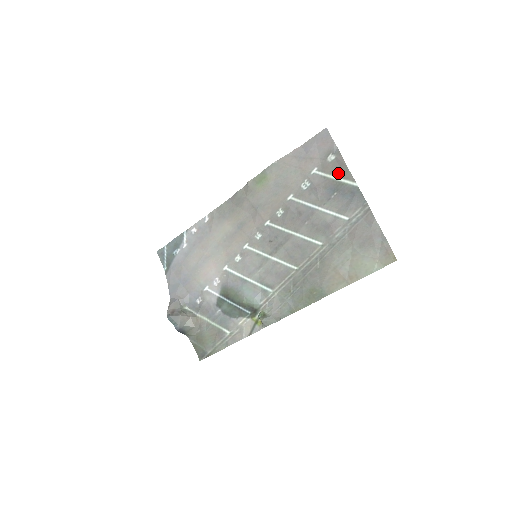
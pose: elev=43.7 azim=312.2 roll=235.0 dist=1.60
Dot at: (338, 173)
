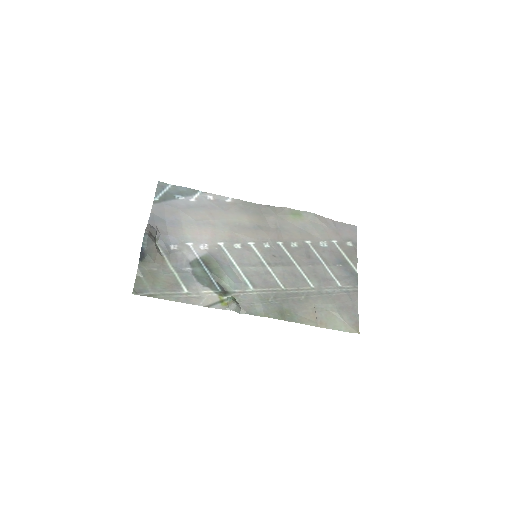
Dot at: (349, 255)
